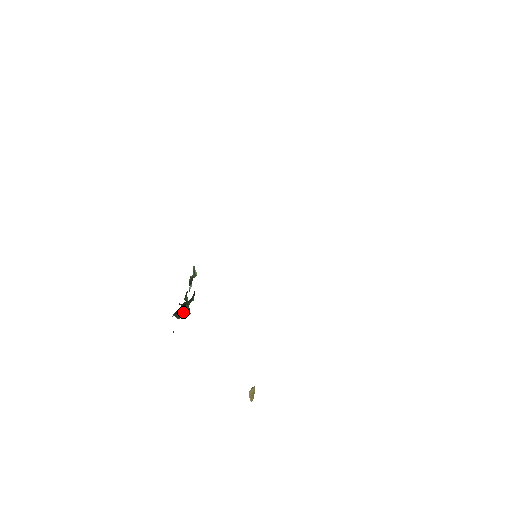
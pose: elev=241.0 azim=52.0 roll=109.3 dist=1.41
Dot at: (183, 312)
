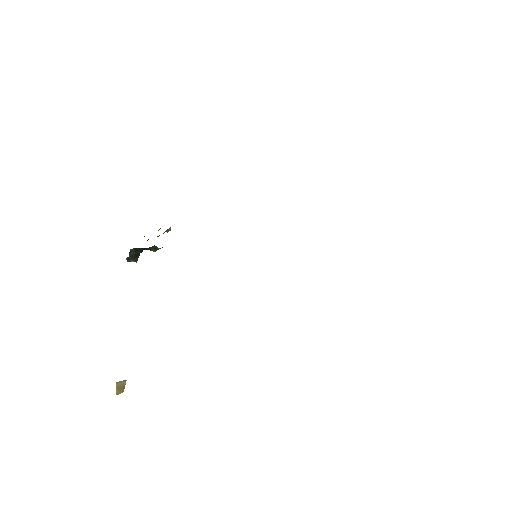
Dot at: (136, 254)
